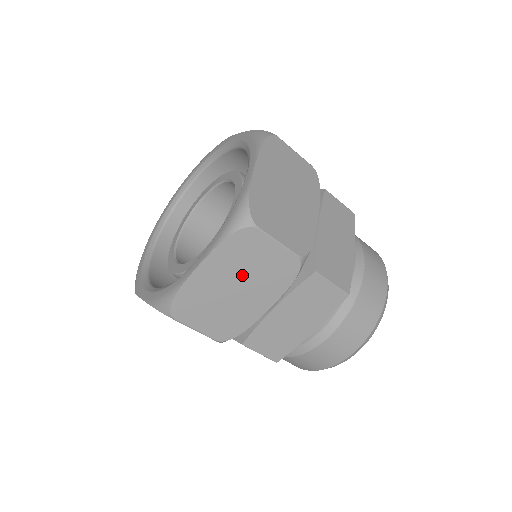
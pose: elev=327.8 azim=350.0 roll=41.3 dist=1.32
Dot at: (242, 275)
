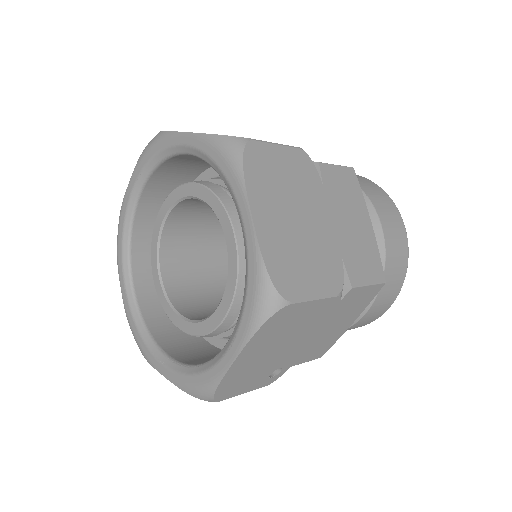
Dot at: (287, 199)
